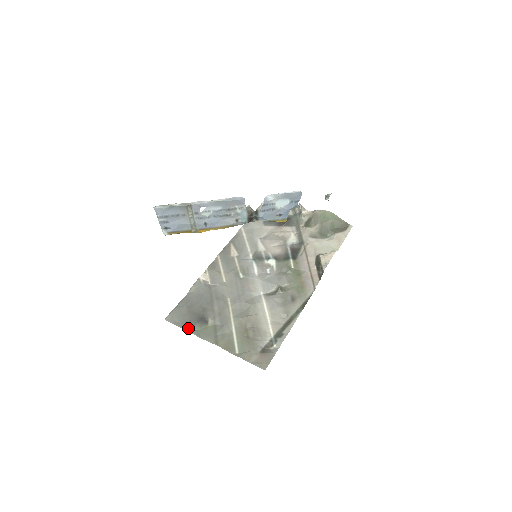
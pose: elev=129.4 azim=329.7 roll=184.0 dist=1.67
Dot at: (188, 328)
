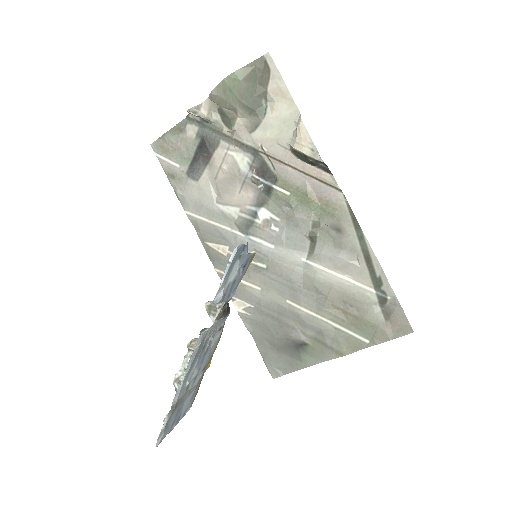
Dot at: (300, 366)
